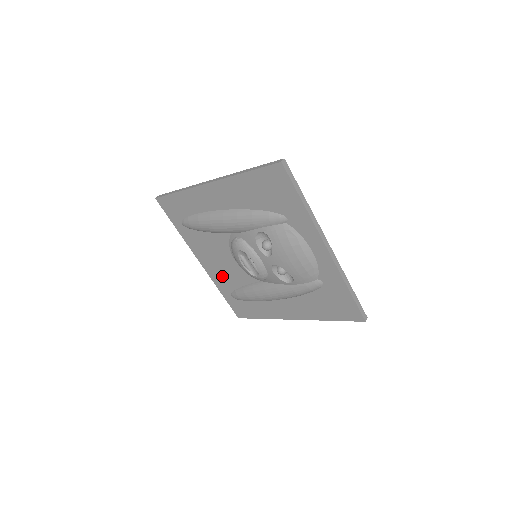
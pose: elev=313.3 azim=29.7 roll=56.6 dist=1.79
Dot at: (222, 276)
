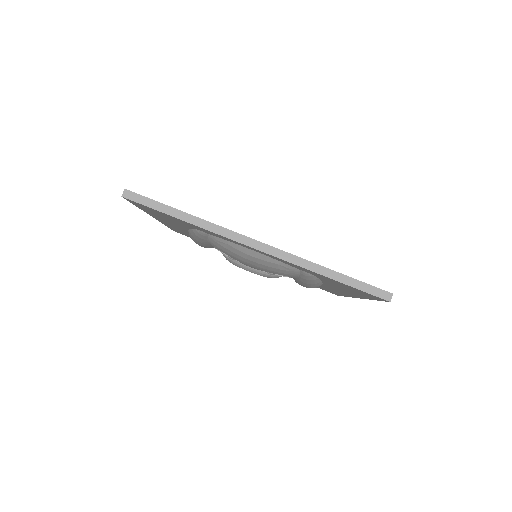
Dot at: occluded
